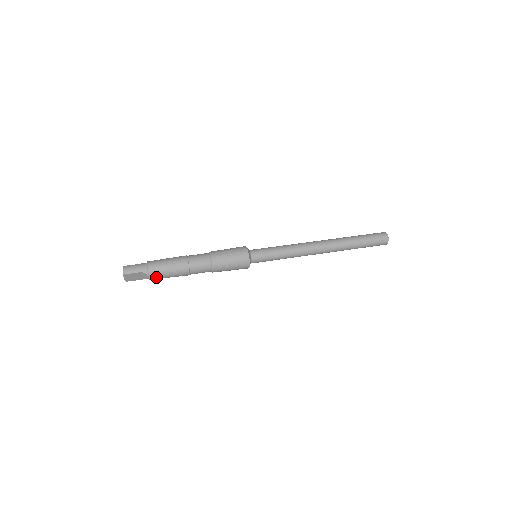
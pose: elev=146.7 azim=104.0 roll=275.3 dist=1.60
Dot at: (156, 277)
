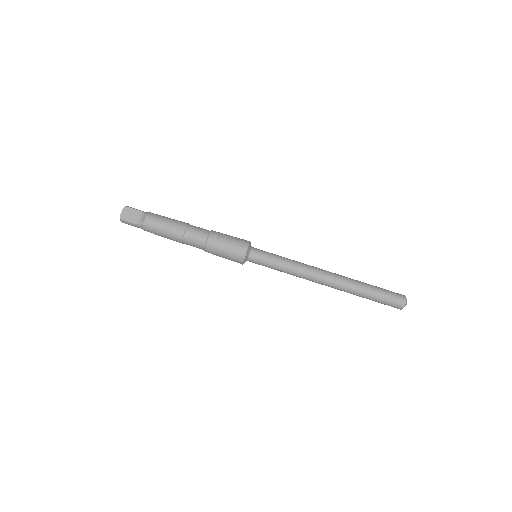
Dot at: occluded
